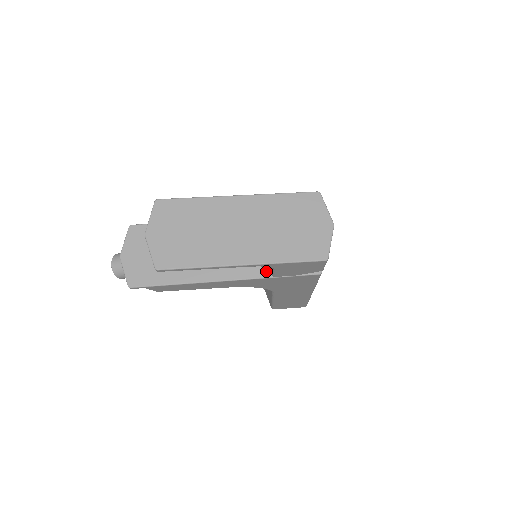
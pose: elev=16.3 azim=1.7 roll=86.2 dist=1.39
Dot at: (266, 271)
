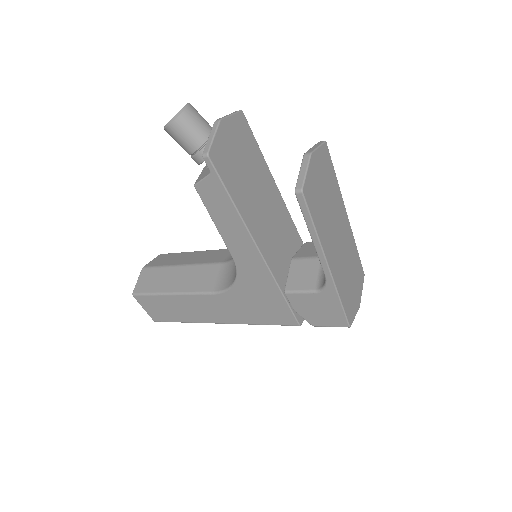
Dot at: (282, 282)
